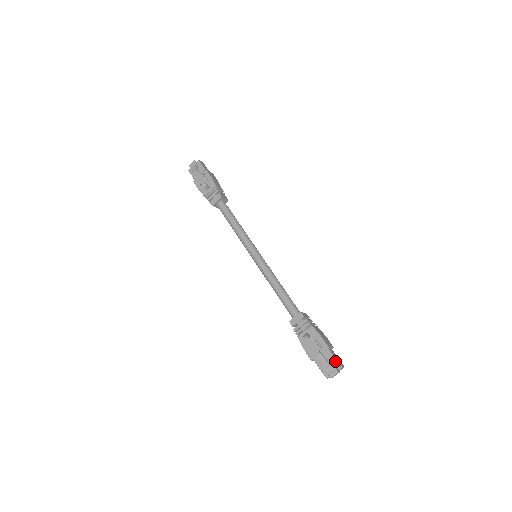
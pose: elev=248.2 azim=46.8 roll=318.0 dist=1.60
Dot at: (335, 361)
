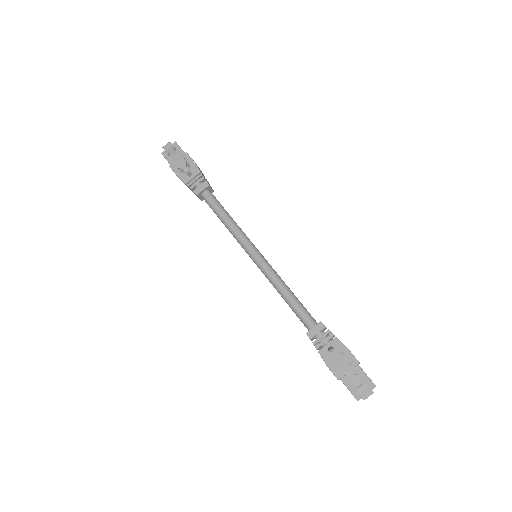
Dot at: (368, 379)
